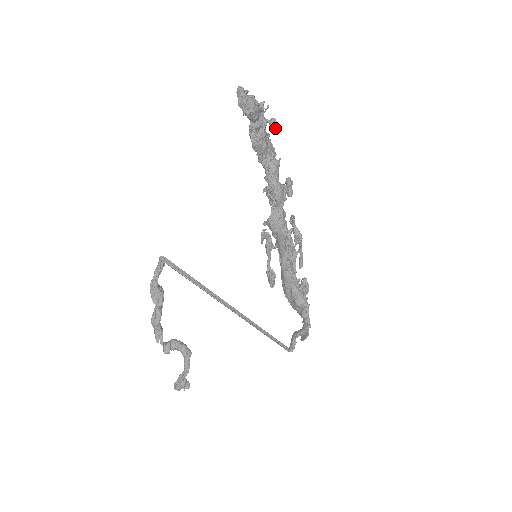
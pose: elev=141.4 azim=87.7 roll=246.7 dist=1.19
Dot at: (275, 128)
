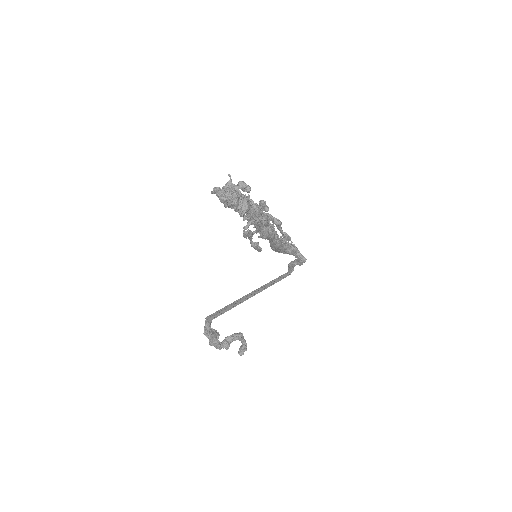
Dot at: (249, 191)
